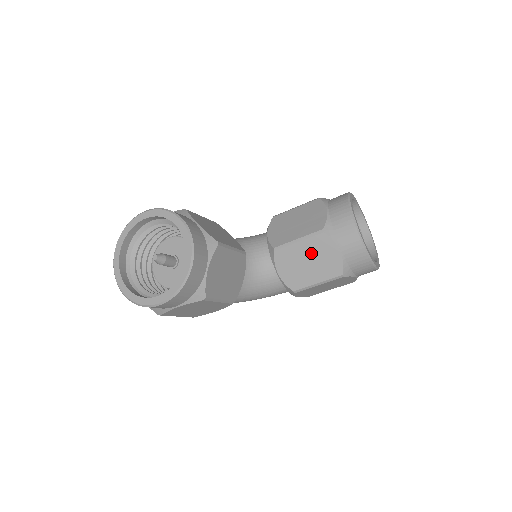
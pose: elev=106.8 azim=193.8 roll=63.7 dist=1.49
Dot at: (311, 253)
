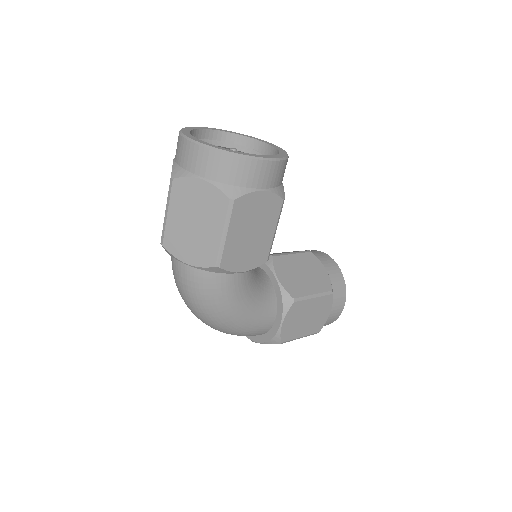
Dot at: (304, 266)
